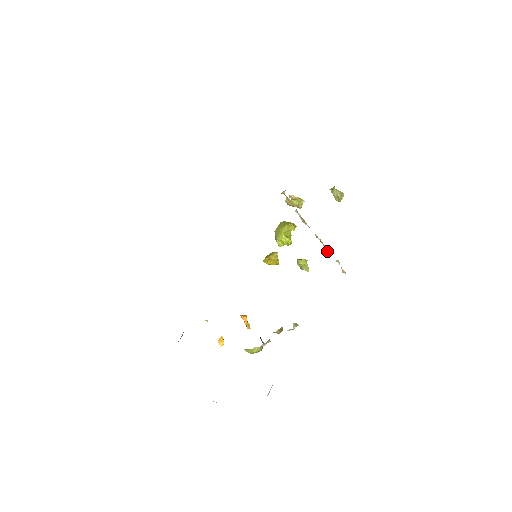
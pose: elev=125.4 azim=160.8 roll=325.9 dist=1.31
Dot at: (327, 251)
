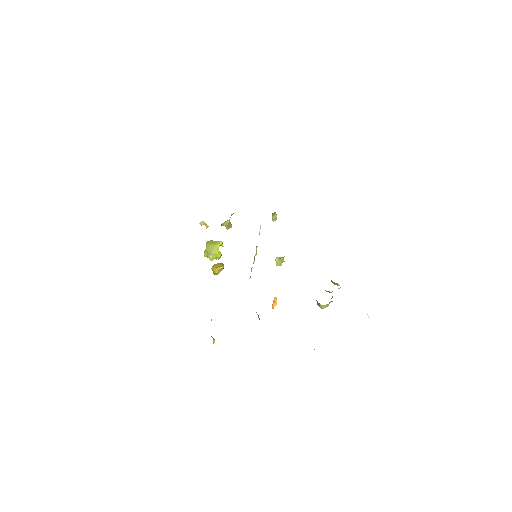
Dot at: (254, 260)
